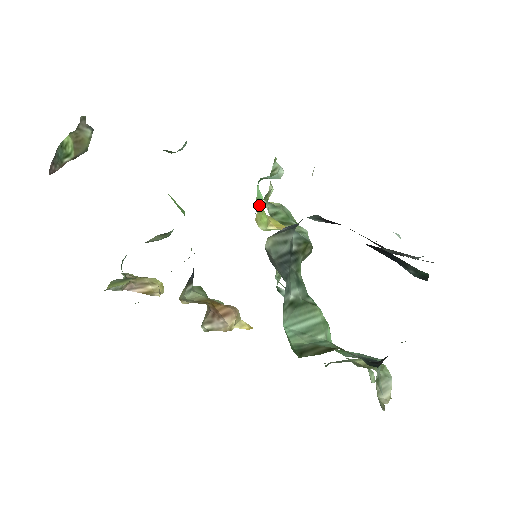
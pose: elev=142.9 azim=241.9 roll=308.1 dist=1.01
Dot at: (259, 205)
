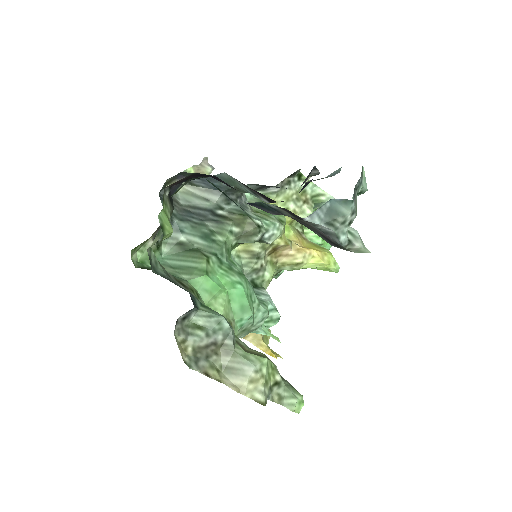
Dot at: (312, 235)
